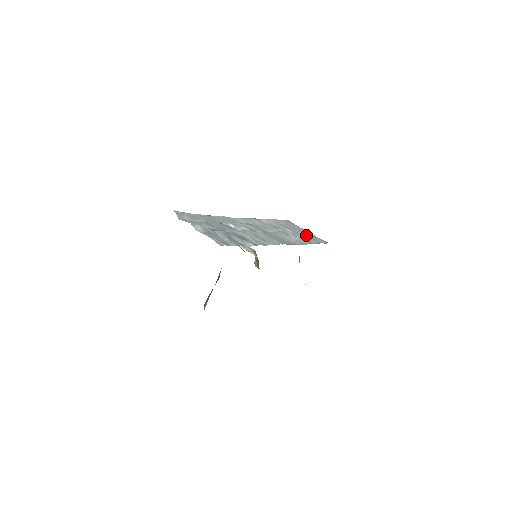
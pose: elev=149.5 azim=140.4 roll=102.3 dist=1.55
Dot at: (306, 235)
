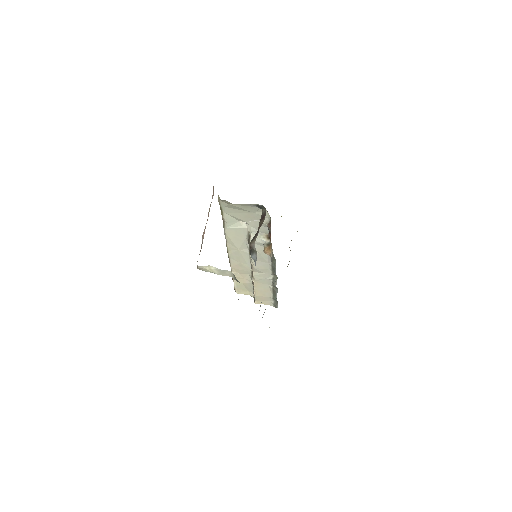
Dot at: occluded
